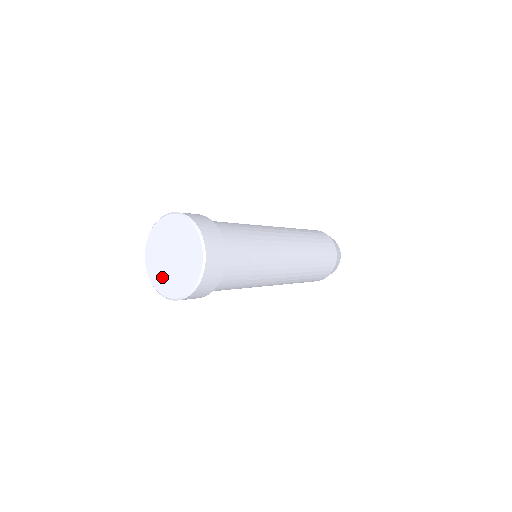
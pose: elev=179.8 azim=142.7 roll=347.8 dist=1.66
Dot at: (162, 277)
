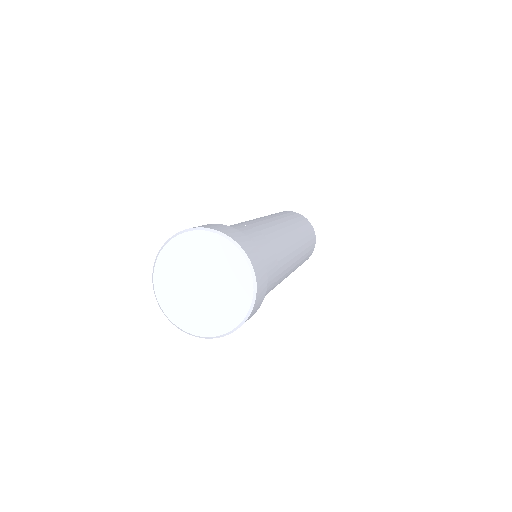
Dot at: (211, 316)
